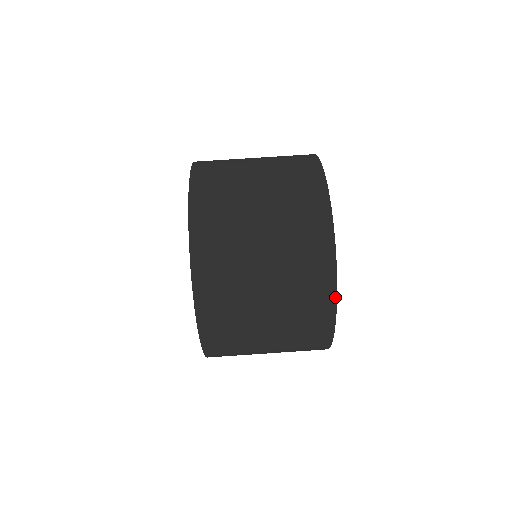
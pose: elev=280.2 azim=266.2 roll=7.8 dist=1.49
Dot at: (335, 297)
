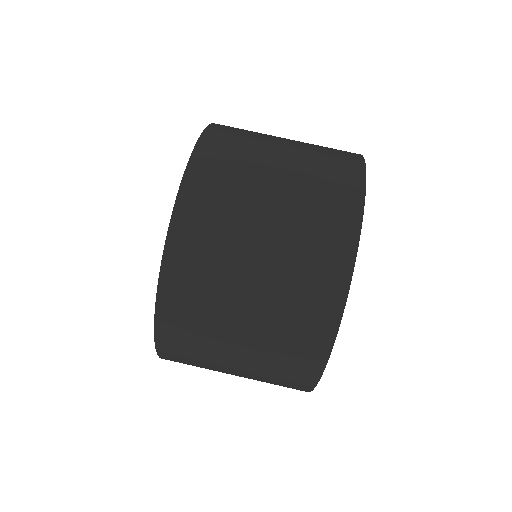
Dot at: (324, 364)
